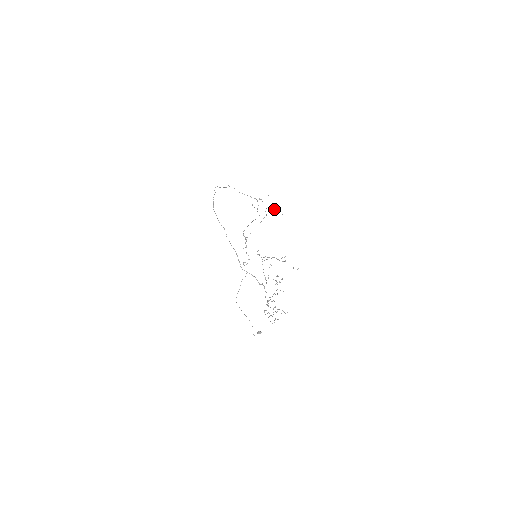
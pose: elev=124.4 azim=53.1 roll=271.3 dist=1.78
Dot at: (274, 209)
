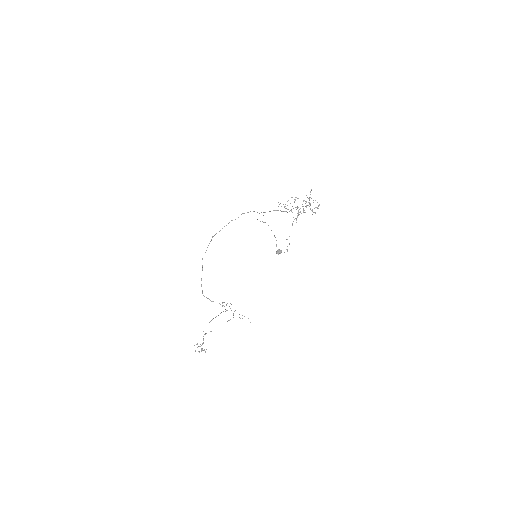
Dot at: occluded
